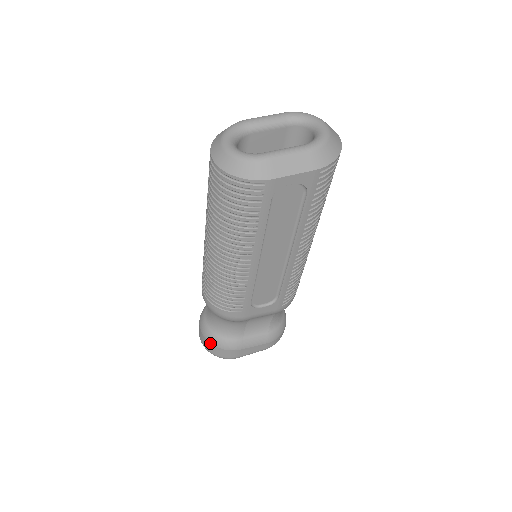
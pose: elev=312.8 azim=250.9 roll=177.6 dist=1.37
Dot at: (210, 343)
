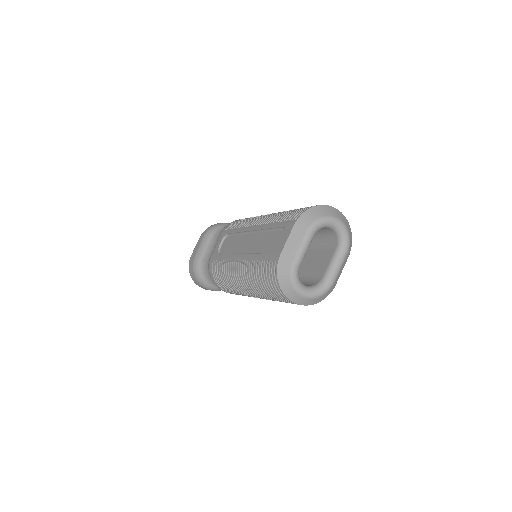
Dot at: occluded
